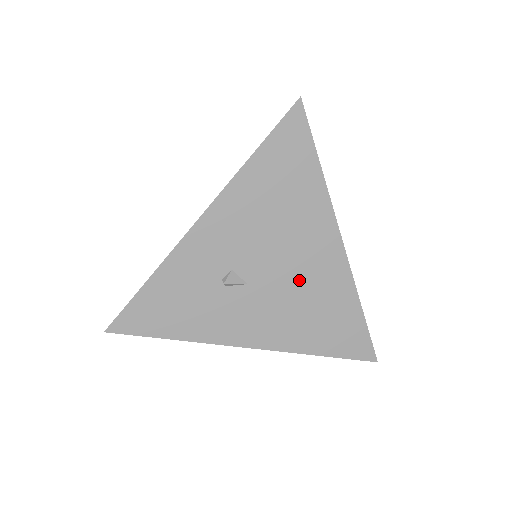
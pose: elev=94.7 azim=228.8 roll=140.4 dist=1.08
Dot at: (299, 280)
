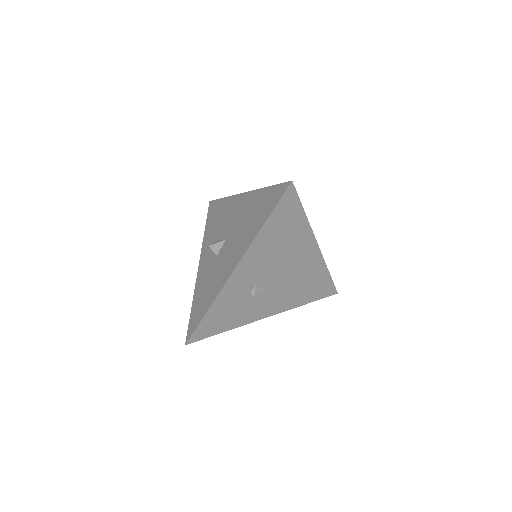
Dot at: (294, 274)
